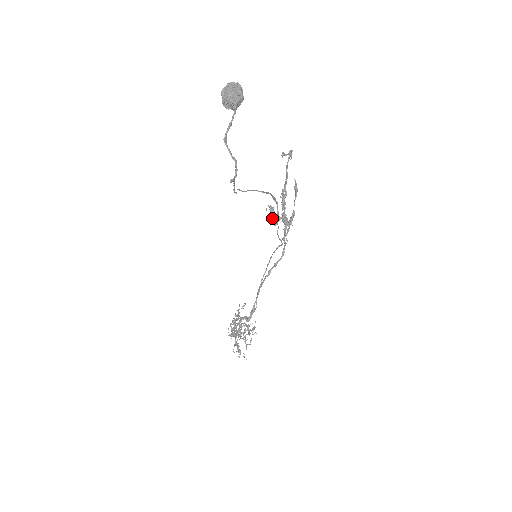
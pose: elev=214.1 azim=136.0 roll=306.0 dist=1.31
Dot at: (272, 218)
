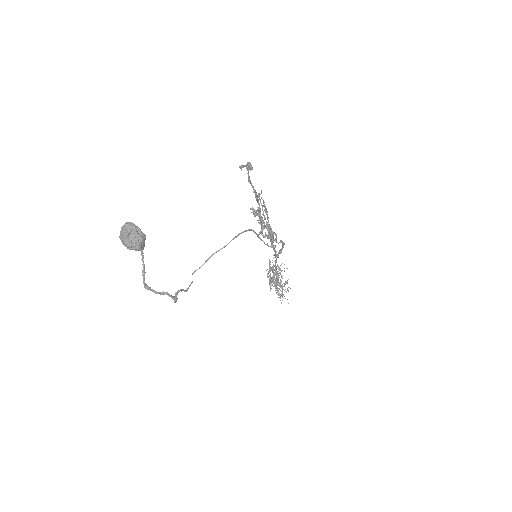
Dot at: (259, 220)
